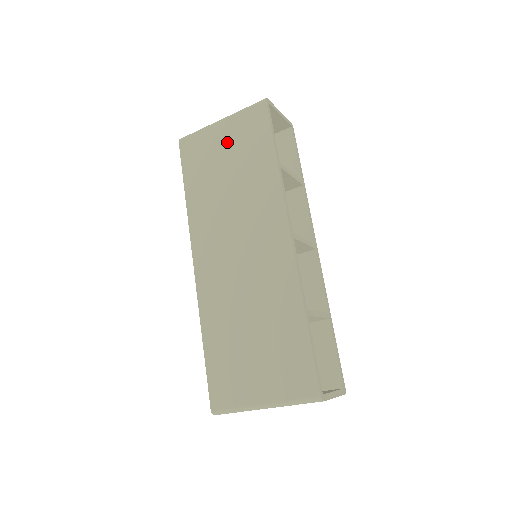
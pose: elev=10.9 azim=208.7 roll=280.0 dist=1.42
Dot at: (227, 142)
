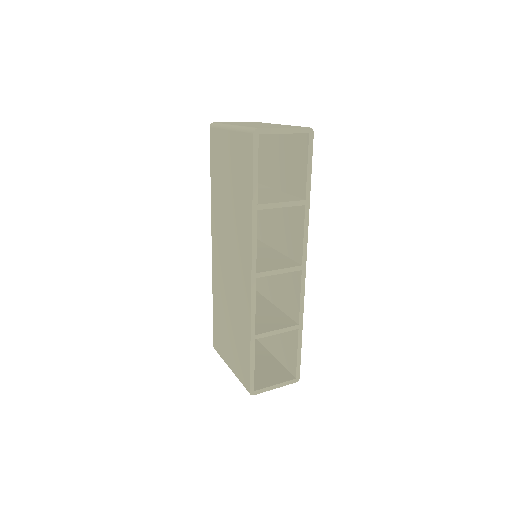
Dot at: (231, 156)
